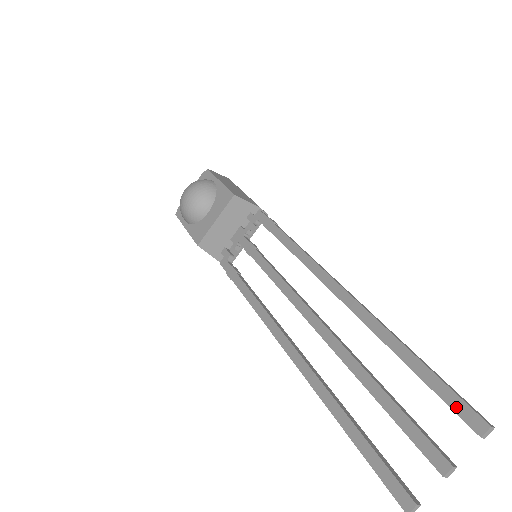
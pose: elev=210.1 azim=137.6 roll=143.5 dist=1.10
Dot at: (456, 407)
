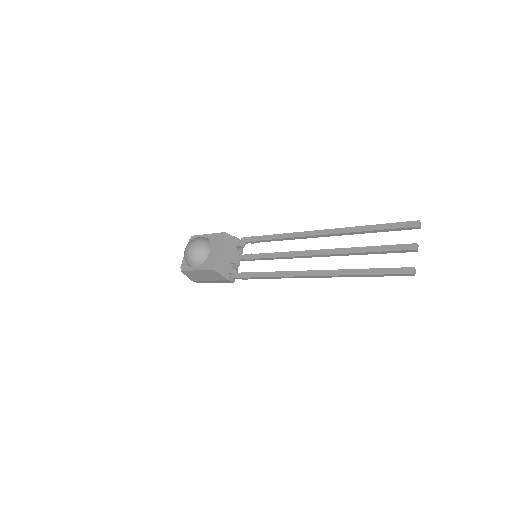
Dot at: (403, 226)
